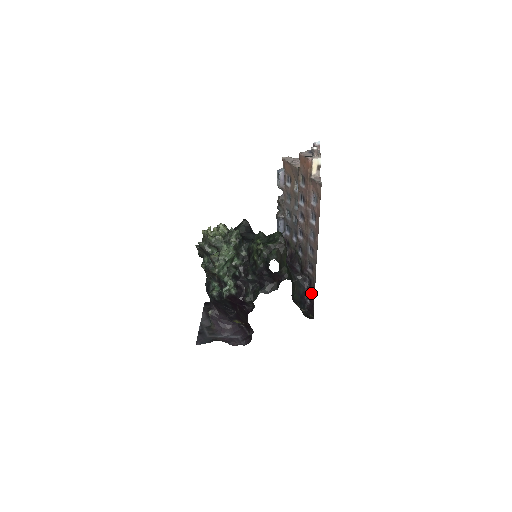
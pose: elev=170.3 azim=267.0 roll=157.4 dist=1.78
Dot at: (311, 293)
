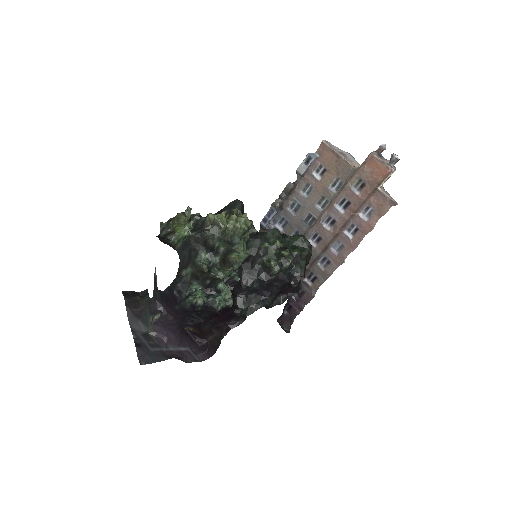
Dot at: (296, 305)
